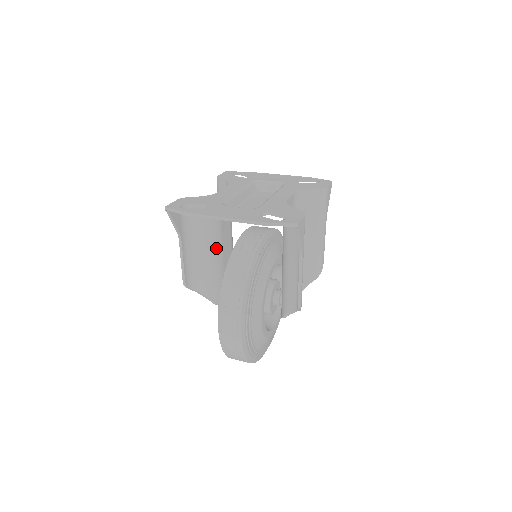
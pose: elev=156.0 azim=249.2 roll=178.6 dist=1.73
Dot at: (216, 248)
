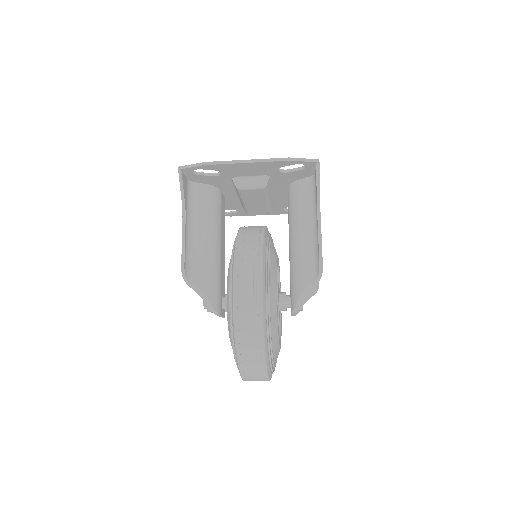
Dot at: (216, 240)
